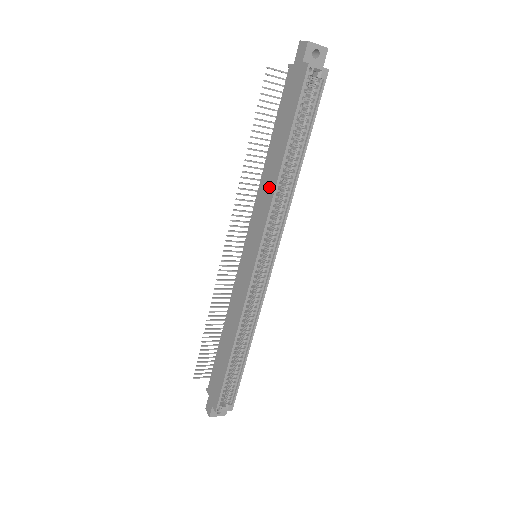
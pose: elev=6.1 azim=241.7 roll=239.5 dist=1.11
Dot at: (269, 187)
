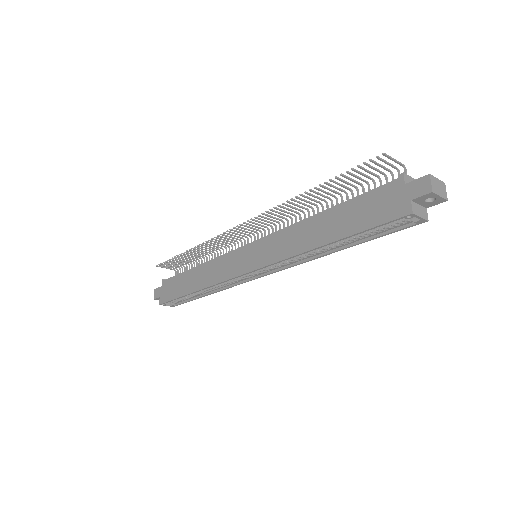
Dot at: (300, 242)
